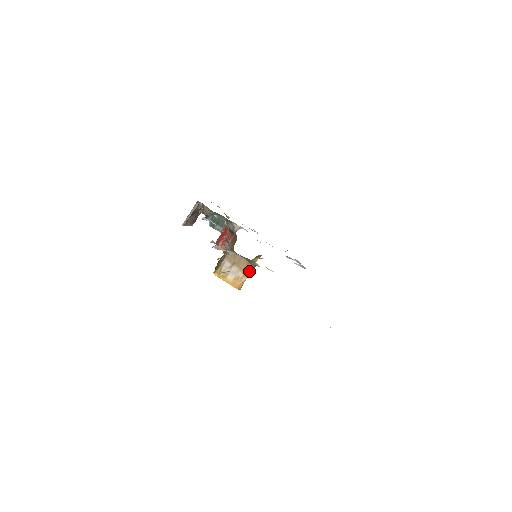
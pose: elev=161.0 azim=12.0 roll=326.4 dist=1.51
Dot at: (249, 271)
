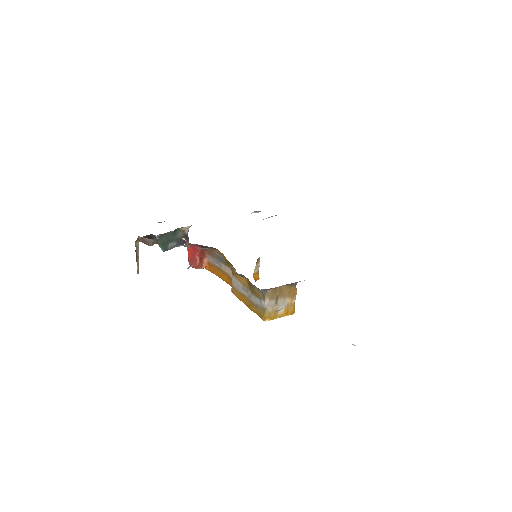
Dot at: (294, 292)
